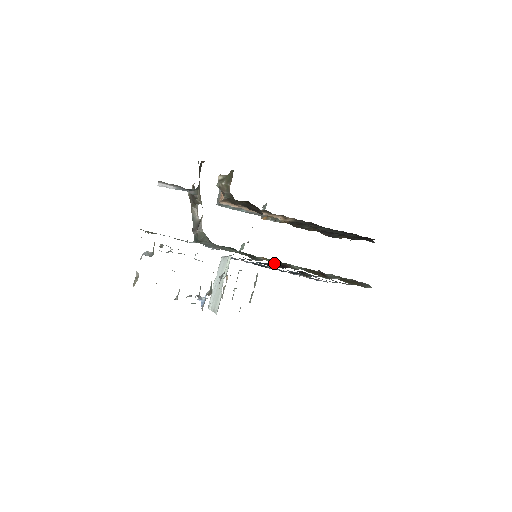
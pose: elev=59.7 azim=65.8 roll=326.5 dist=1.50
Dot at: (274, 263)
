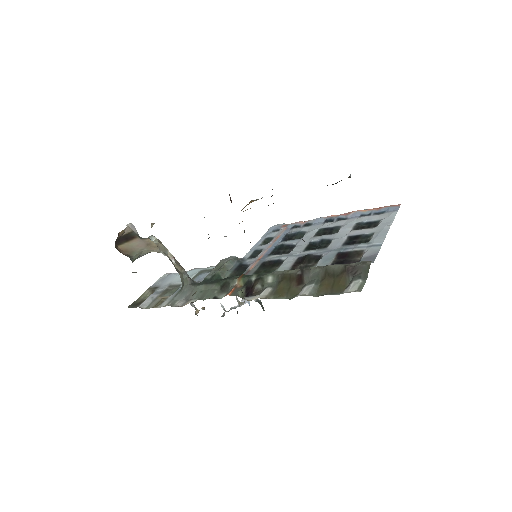
Dot at: (243, 288)
